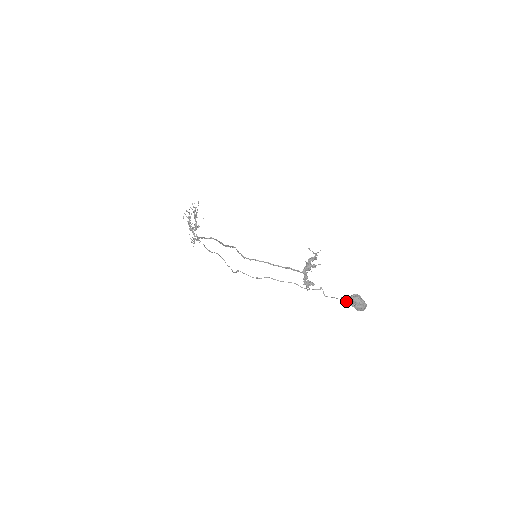
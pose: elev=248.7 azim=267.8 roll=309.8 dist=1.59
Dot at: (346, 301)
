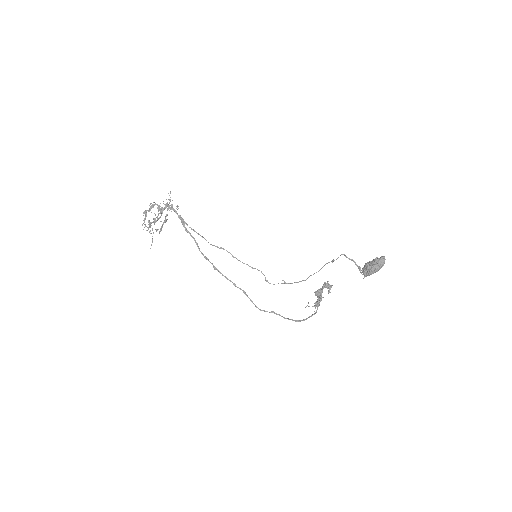
Dot at: occluded
